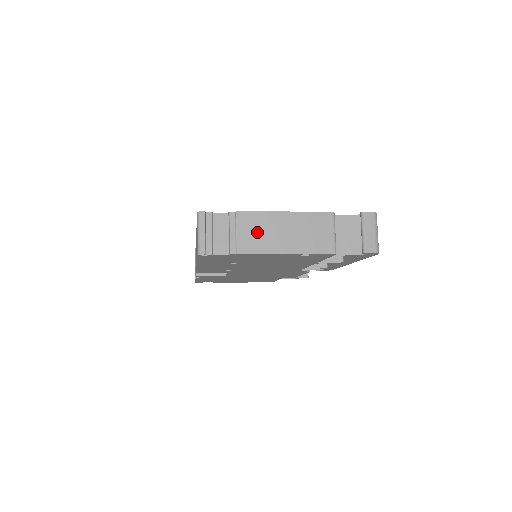
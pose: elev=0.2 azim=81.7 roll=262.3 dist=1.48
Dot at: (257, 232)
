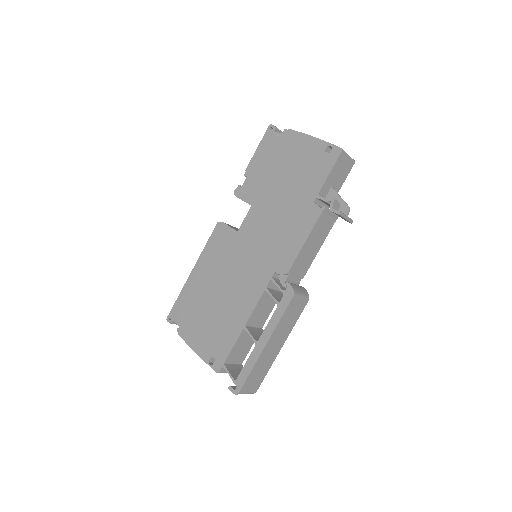
Dot at: occluded
